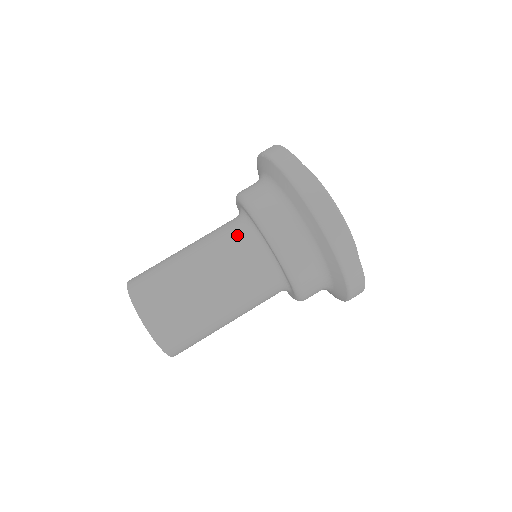
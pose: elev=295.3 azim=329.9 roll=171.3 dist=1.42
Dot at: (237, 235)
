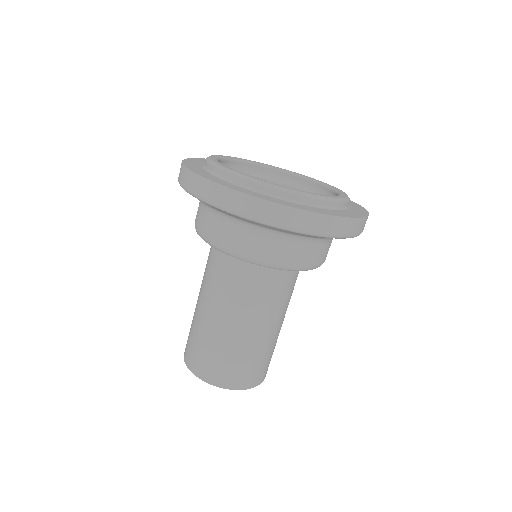
Dot at: (232, 273)
